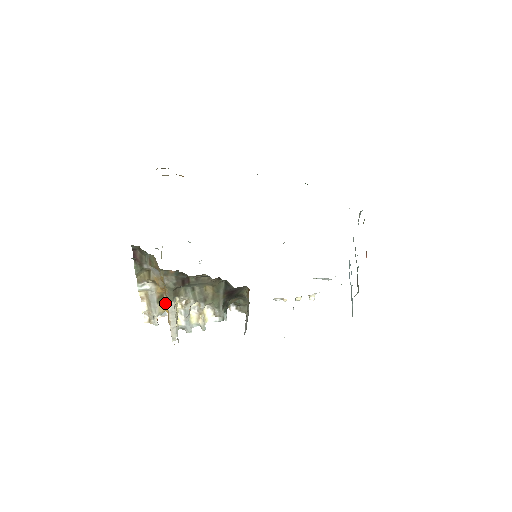
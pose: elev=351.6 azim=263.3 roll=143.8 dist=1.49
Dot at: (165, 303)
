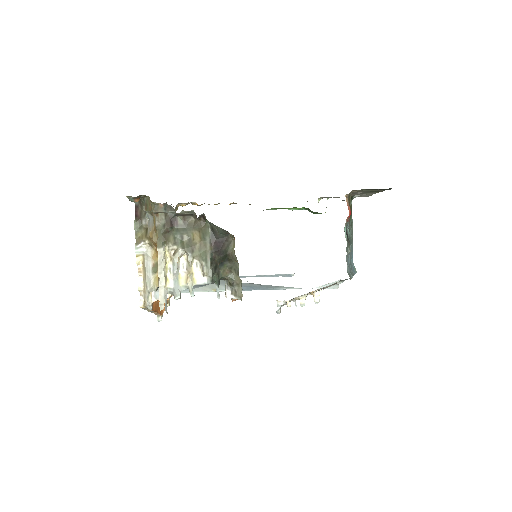
Dot at: occluded
